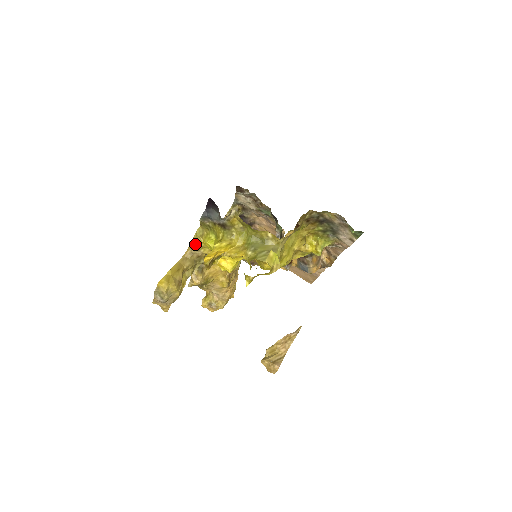
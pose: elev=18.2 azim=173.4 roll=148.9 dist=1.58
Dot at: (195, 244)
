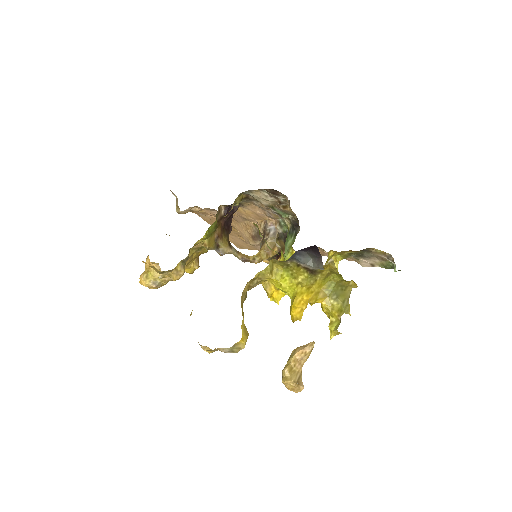
Dot at: (257, 277)
